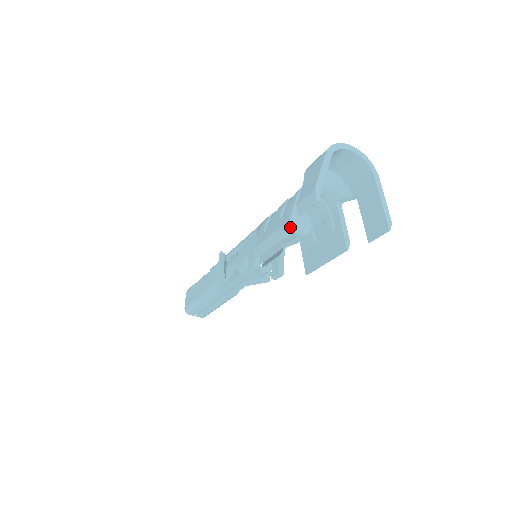
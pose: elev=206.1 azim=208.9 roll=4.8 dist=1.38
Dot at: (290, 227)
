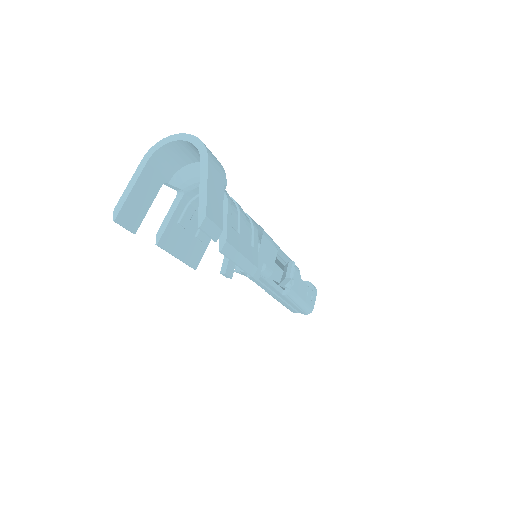
Dot at: (156, 242)
